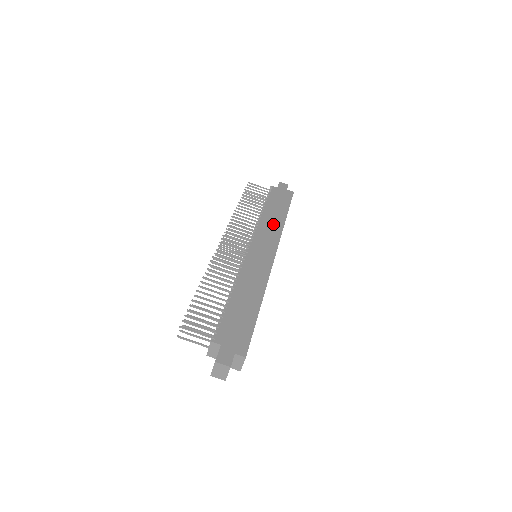
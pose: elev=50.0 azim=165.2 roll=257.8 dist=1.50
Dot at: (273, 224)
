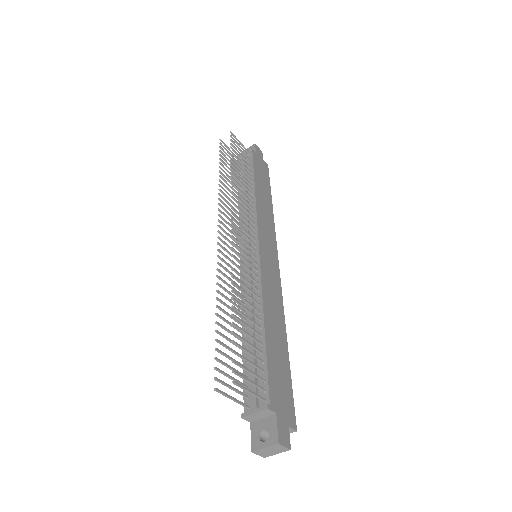
Dot at: (266, 212)
